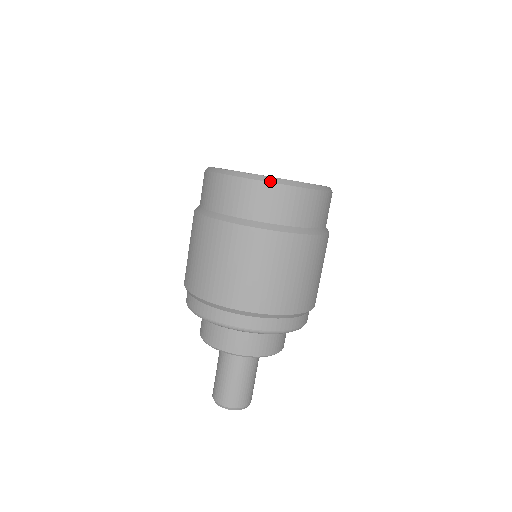
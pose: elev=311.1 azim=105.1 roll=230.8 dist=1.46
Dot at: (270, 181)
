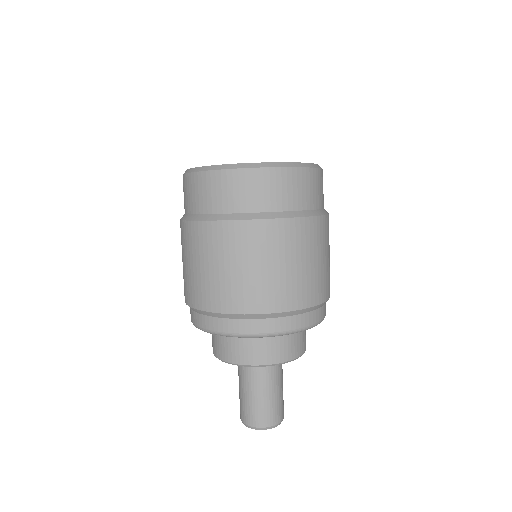
Dot at: (275, 166)
